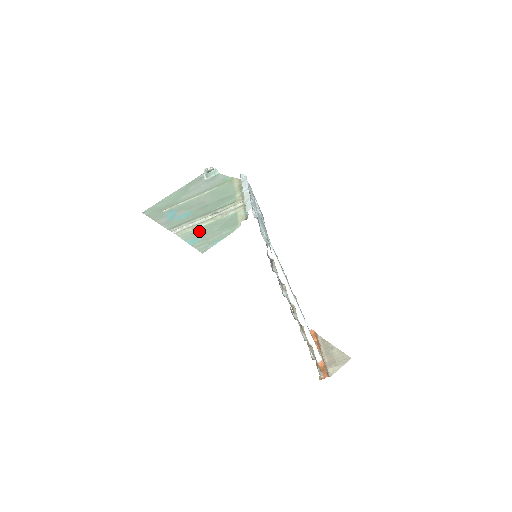
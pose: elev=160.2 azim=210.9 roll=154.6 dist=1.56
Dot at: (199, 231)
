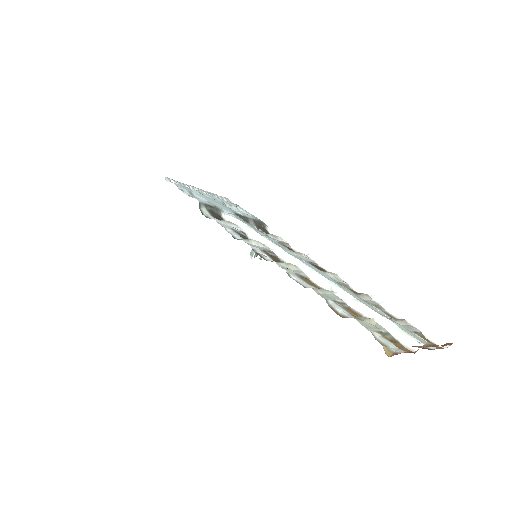
Dot at: occluded
